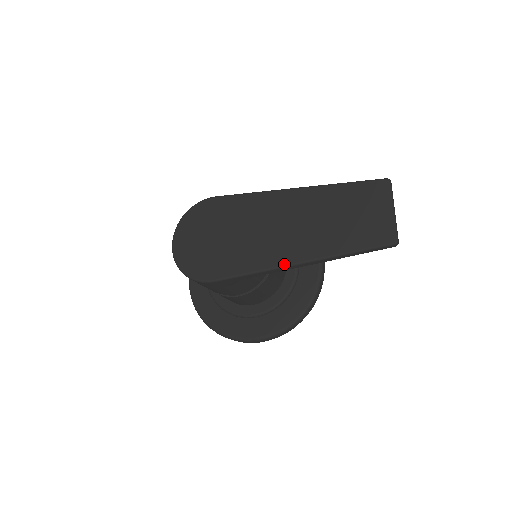
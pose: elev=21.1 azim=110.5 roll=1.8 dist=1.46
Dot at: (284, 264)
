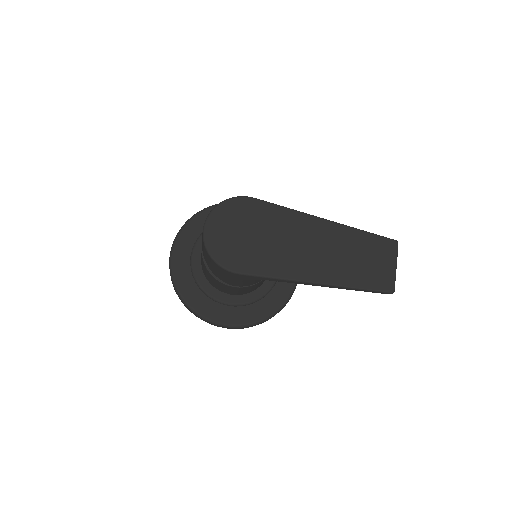
Dot at: (306, 280)
